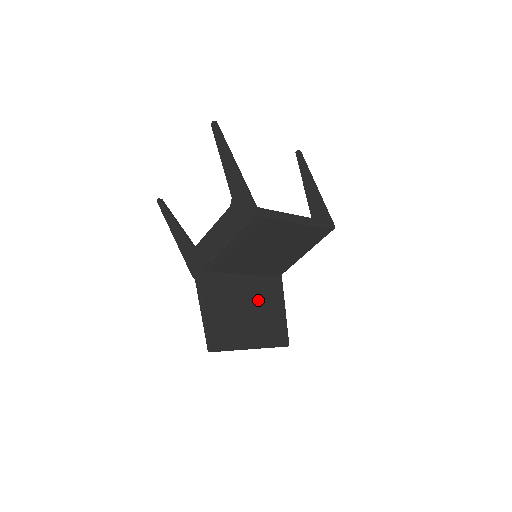
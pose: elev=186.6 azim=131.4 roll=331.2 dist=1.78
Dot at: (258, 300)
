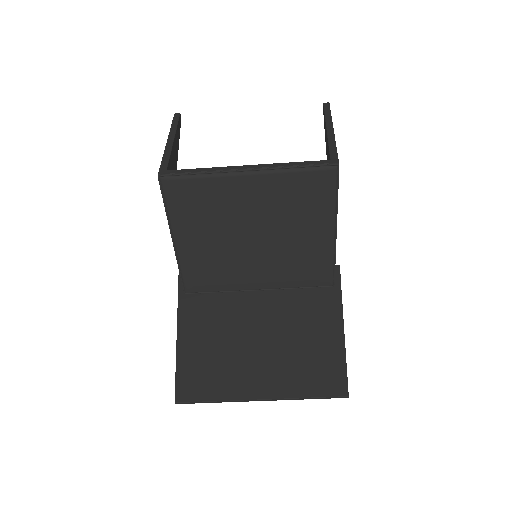
Dot at: (285, 324)
